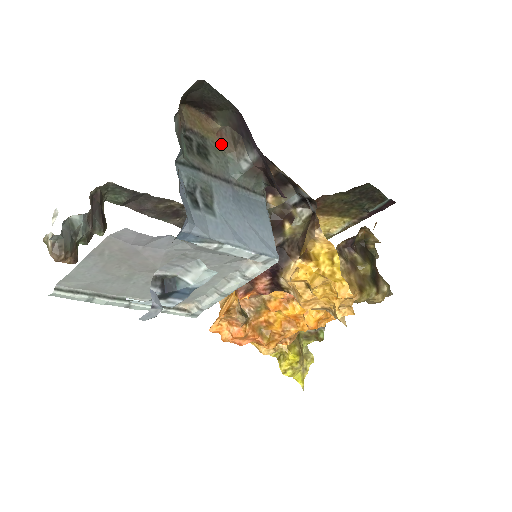
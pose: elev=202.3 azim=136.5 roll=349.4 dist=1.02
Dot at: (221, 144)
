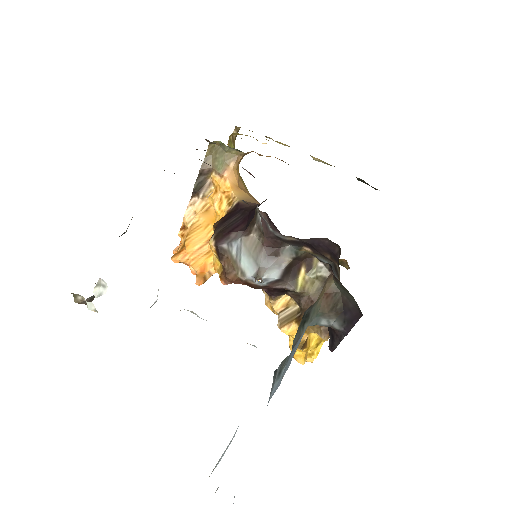
Dot at: (322, 303)
